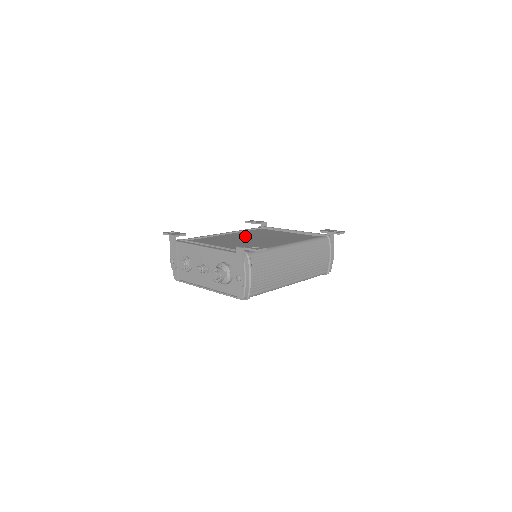
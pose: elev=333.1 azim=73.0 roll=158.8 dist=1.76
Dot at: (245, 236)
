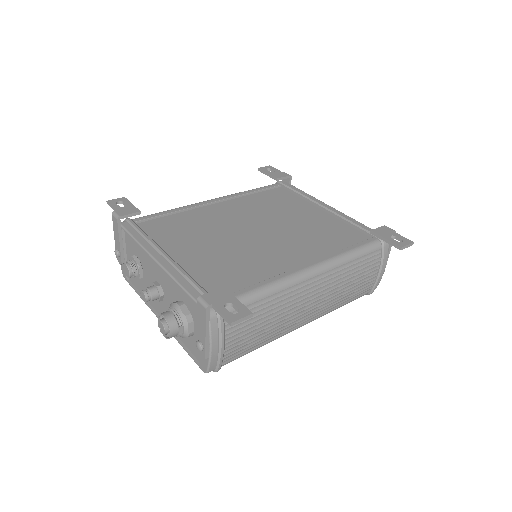
Dot at: (244, 216)
